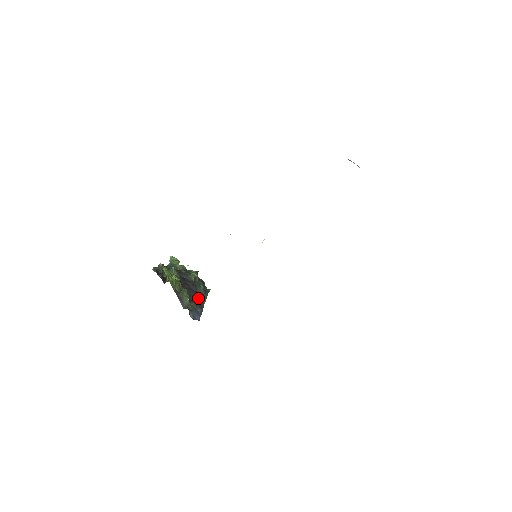
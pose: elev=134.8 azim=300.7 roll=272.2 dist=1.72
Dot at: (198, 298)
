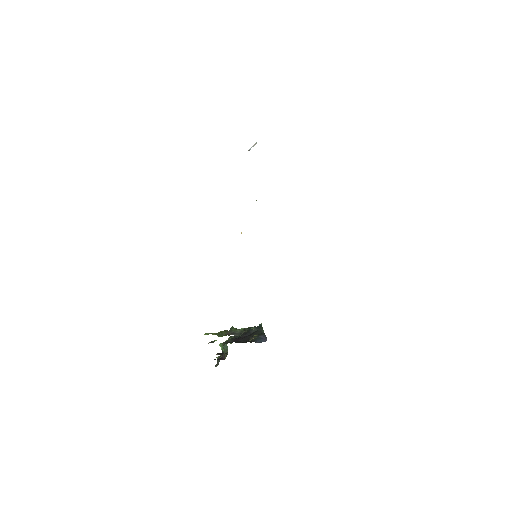
Dot at: (255, 334)
